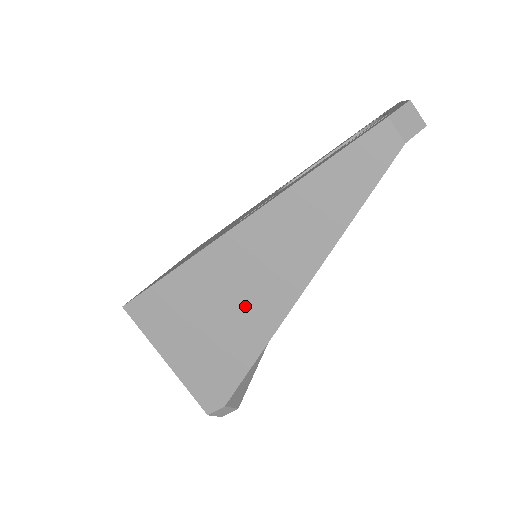
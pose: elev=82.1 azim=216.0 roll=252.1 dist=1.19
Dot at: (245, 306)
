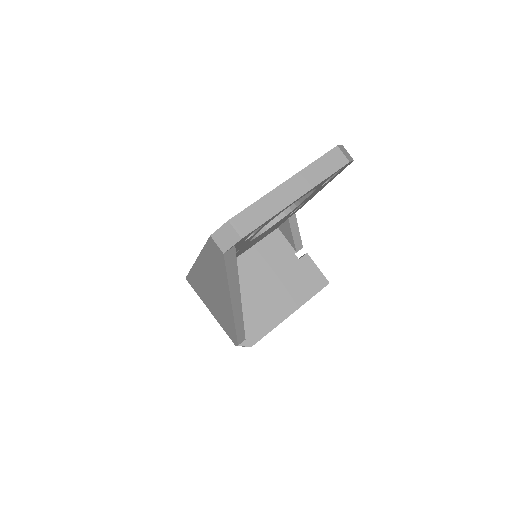
Dot at: (218, 303)
